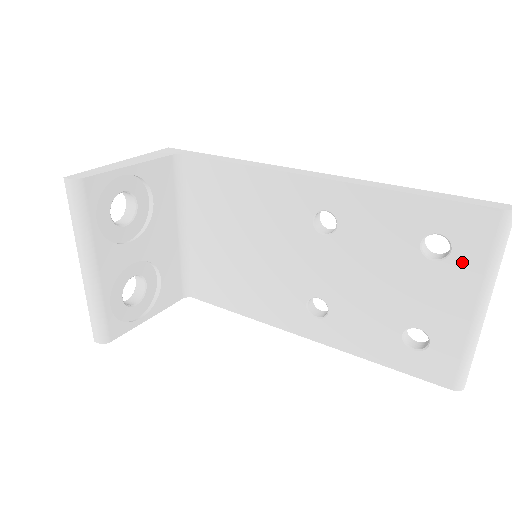
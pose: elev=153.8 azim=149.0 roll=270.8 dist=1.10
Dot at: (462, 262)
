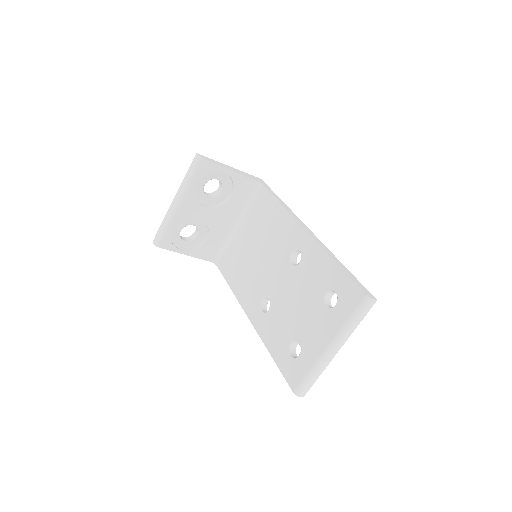
Dot at: (336, 314)
